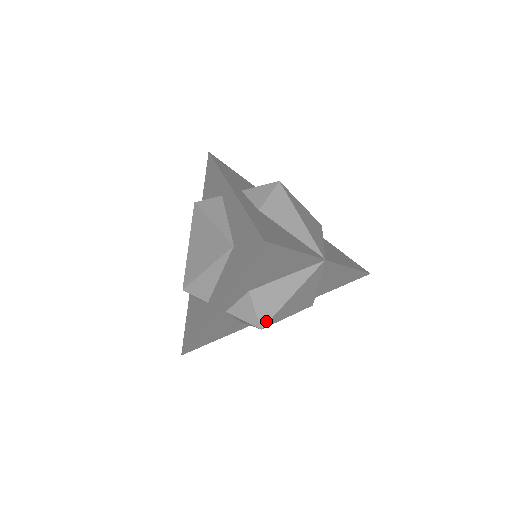
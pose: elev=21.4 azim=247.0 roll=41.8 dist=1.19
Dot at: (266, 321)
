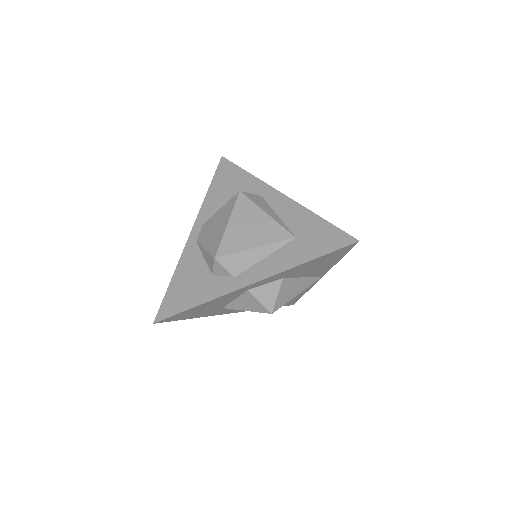
Dot at: (277, 308)
